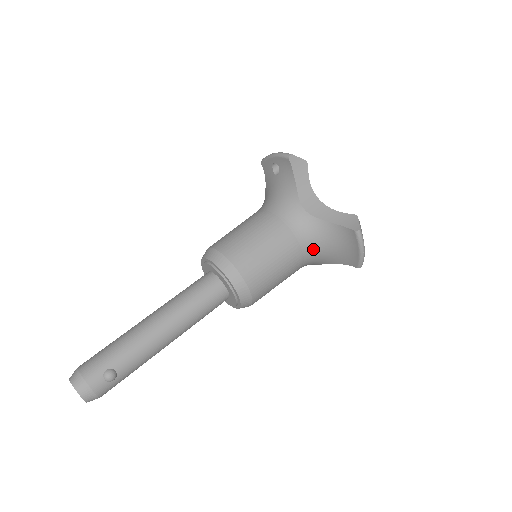
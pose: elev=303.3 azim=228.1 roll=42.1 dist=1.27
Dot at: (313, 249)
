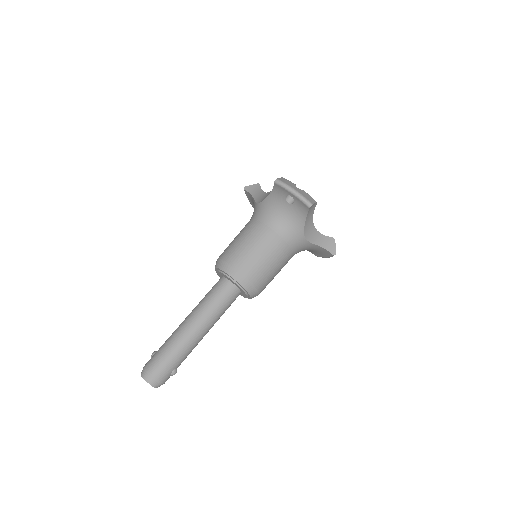
Dot at: occluded
